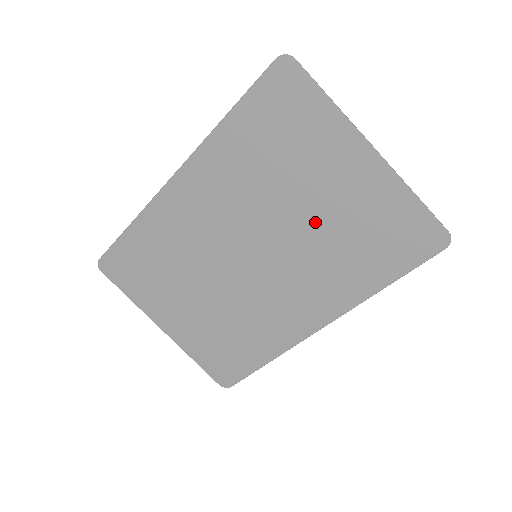
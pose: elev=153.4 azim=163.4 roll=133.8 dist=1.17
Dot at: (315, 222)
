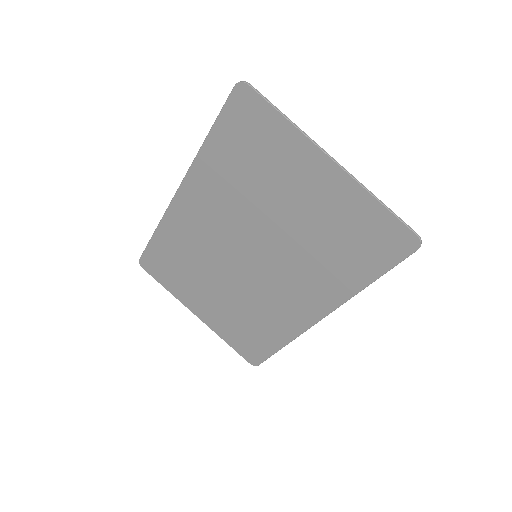
Dot at: (296, 227)
